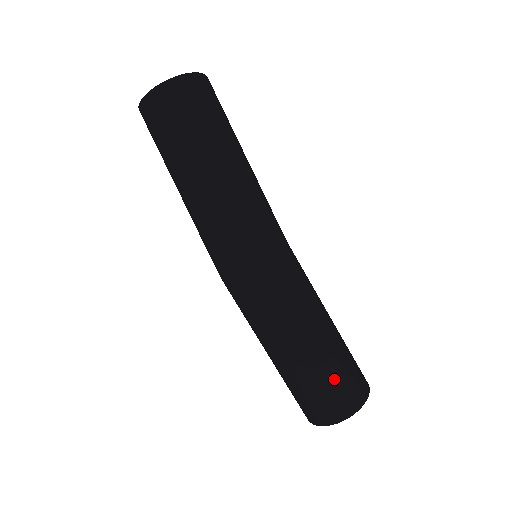
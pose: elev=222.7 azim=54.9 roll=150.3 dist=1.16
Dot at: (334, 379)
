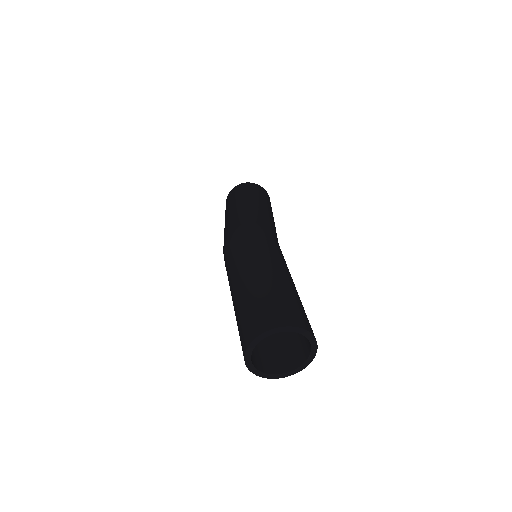
Dot at: (270, 298)
